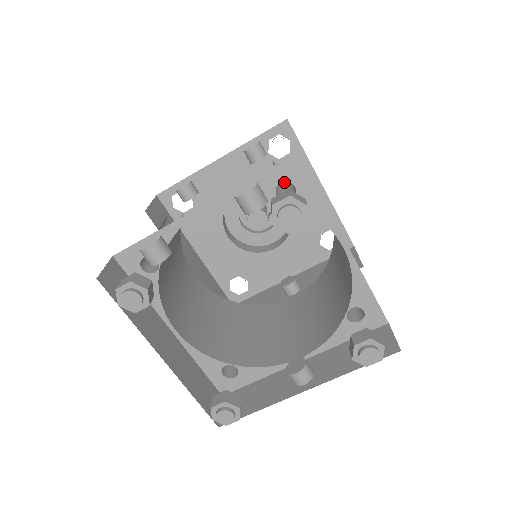
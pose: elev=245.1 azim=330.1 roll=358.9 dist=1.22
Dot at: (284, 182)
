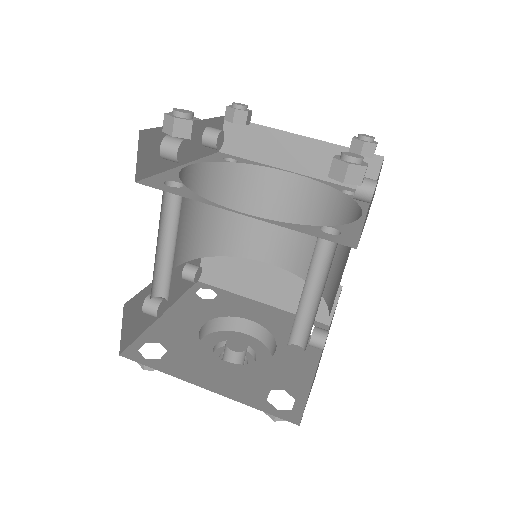
Dot at: occluded
